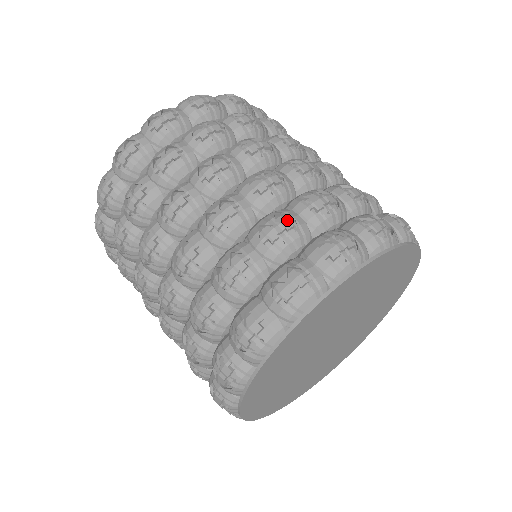
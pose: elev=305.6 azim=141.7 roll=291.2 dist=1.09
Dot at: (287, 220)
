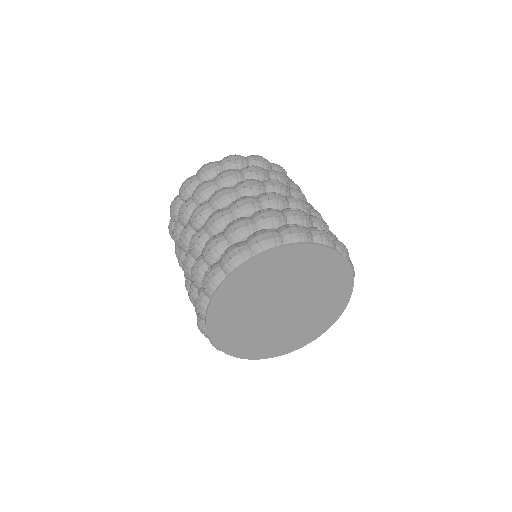
Dot at: (306, 213)
